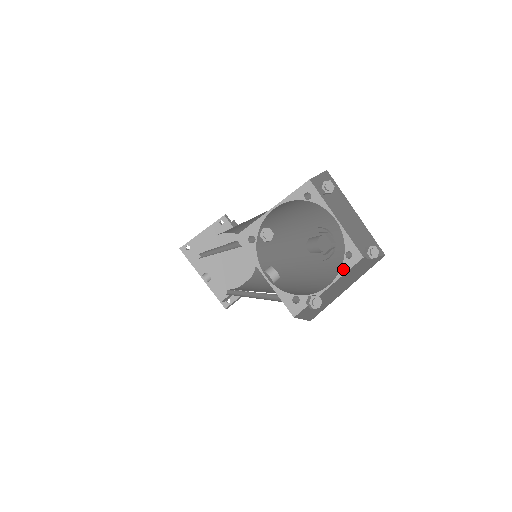
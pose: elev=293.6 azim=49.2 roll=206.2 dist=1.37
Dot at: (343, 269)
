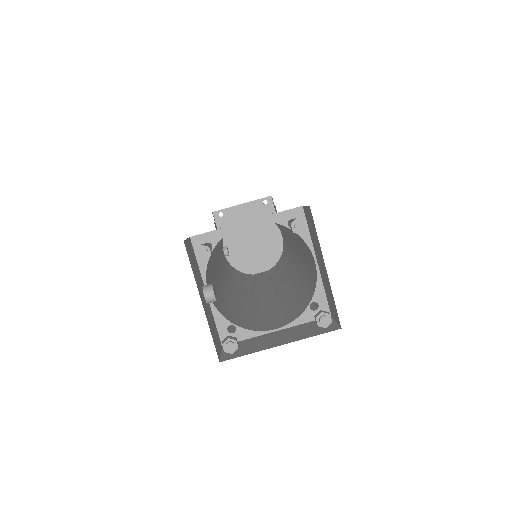
Dot at: (301, 319)
